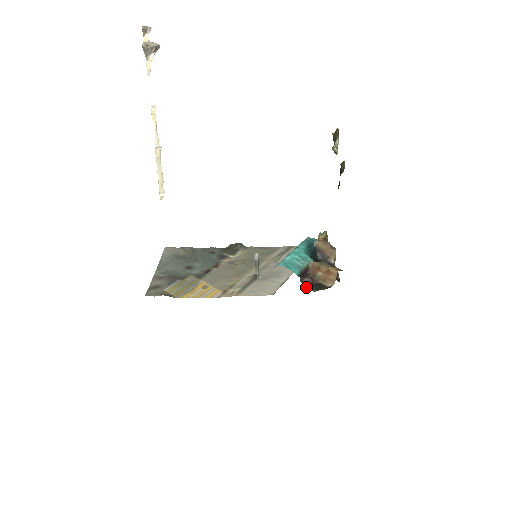
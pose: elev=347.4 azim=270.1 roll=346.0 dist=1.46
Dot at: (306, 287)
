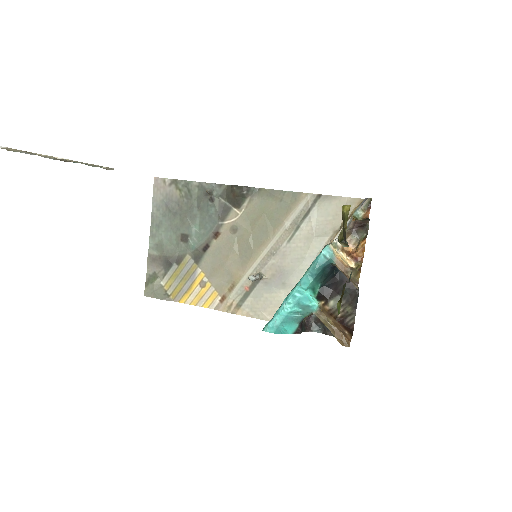
Dot at: (310, 325)
